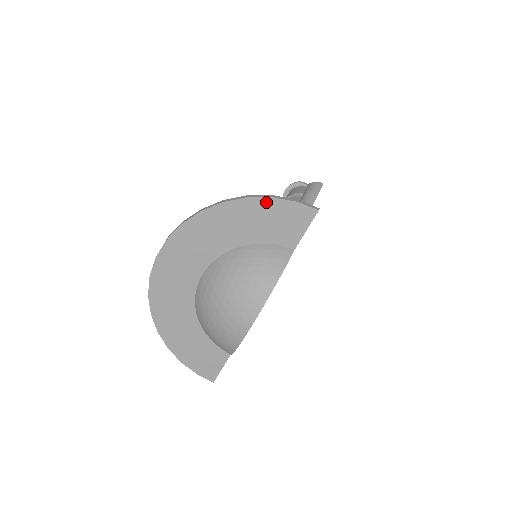
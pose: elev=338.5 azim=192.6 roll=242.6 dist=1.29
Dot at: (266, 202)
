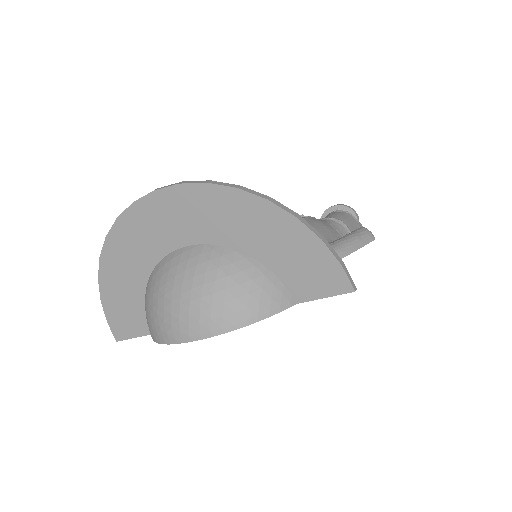
Dot at: (311, 238)
